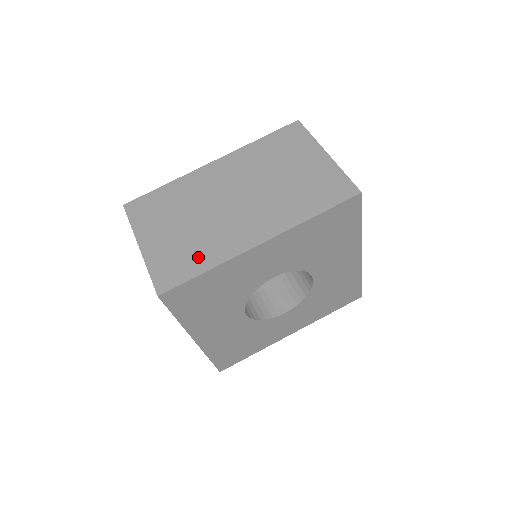
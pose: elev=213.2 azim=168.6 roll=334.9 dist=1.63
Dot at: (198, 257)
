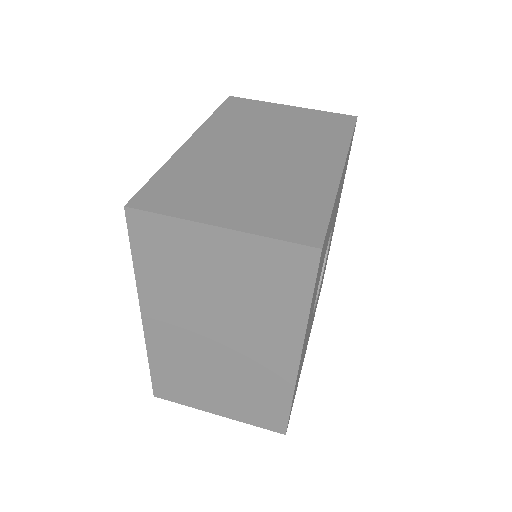
Dot at: (305, 201)
